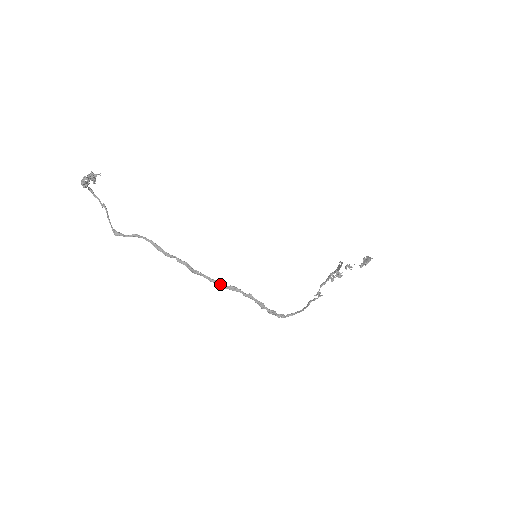
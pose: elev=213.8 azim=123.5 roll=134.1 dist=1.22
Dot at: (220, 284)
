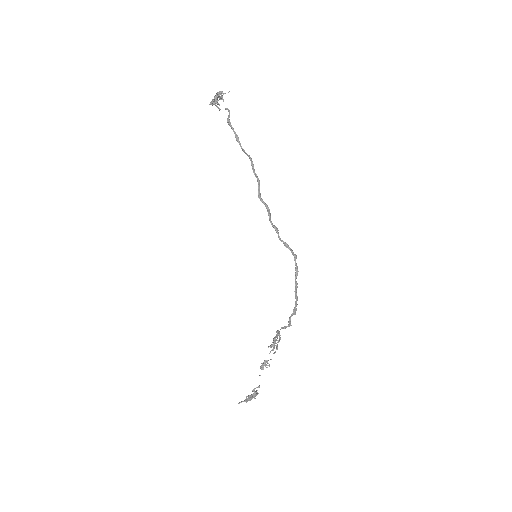
Dot at: occluded
